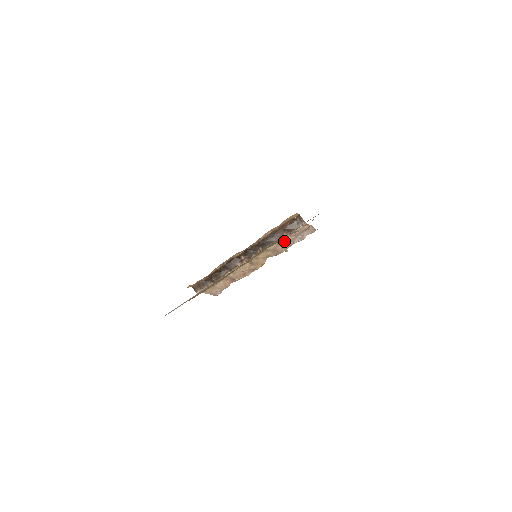
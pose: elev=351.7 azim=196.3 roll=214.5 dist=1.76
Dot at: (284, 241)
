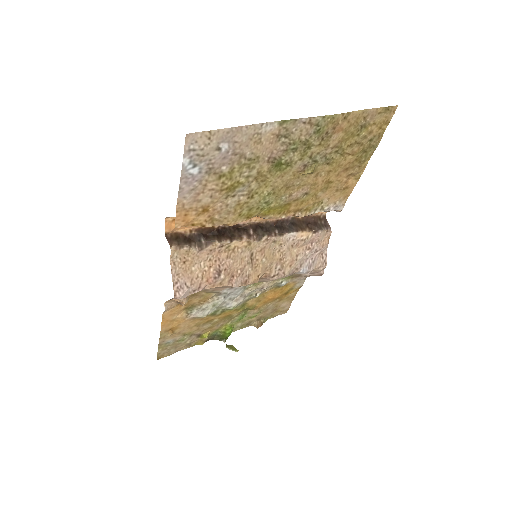
Dot at: (297, 249)
